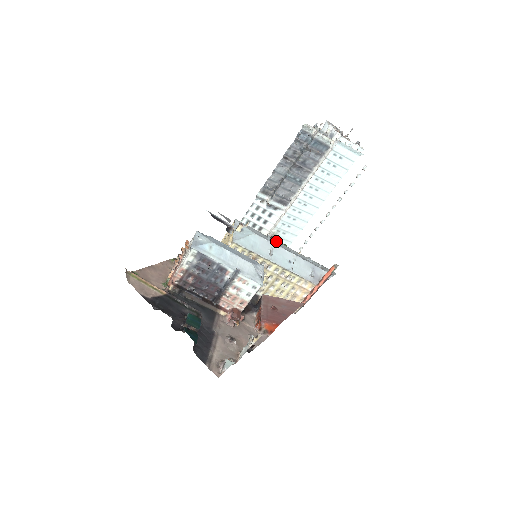
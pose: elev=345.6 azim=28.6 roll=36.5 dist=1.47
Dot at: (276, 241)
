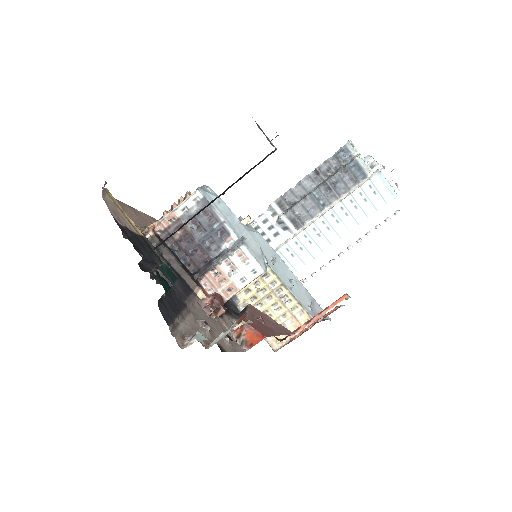
Dot at: occluded
